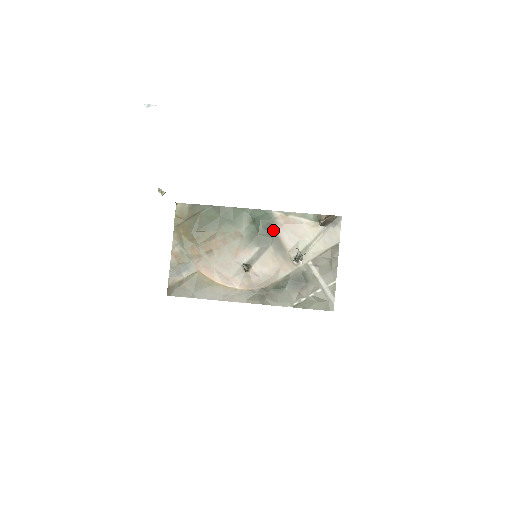
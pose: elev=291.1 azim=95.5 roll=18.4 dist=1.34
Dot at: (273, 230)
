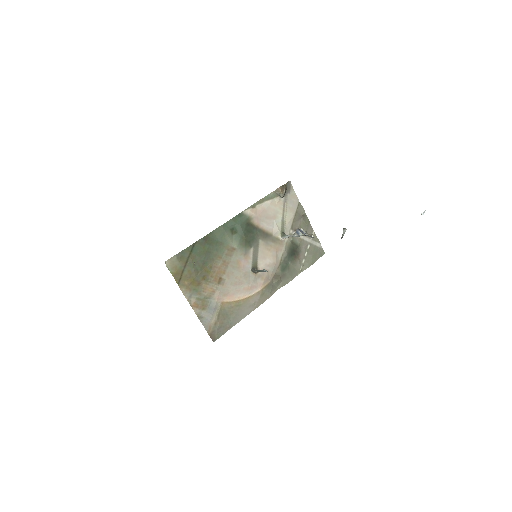
Dot at: (253, 226)
